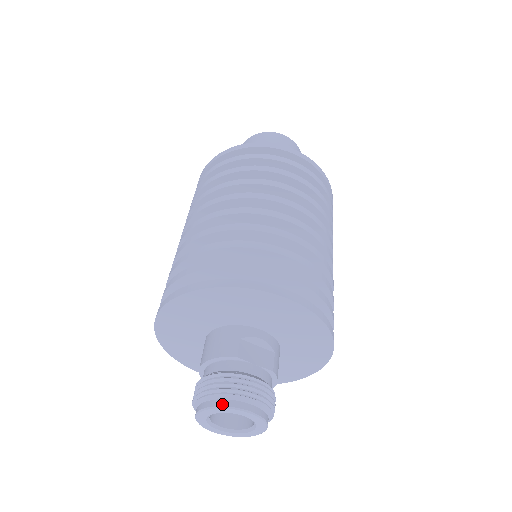
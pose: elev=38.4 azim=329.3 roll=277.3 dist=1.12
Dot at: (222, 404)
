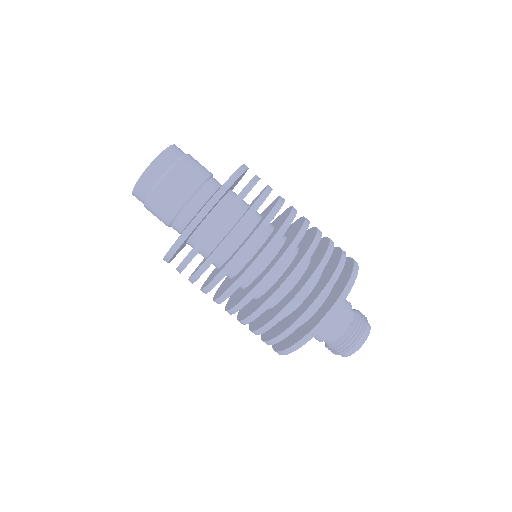
Dot at: (345, 356)
